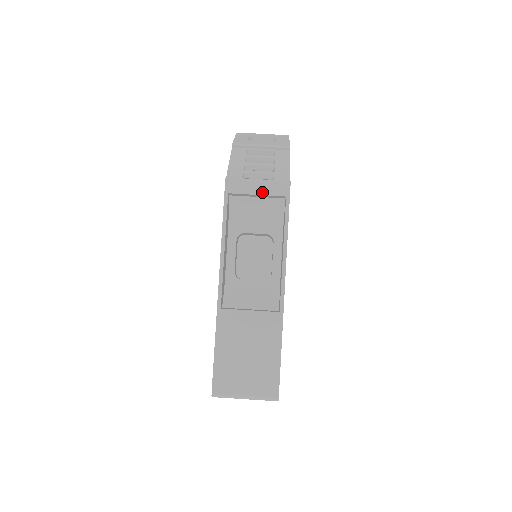
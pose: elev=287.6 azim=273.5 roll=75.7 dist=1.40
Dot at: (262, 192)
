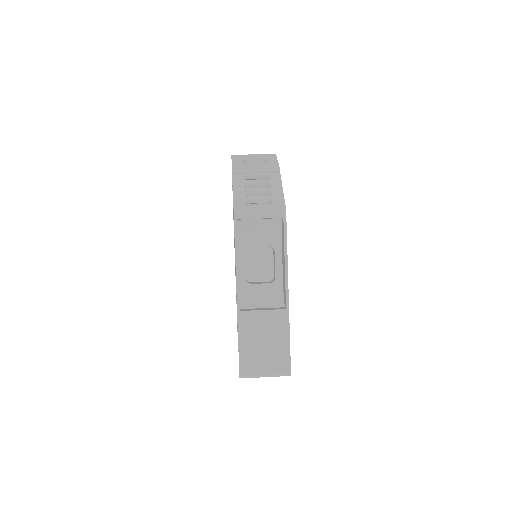
Dot at: (264, 216)
